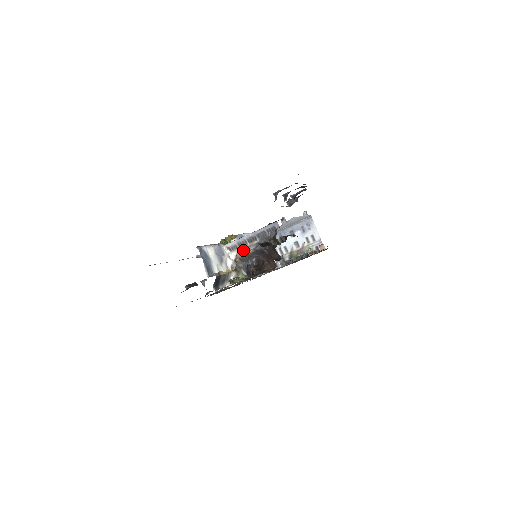
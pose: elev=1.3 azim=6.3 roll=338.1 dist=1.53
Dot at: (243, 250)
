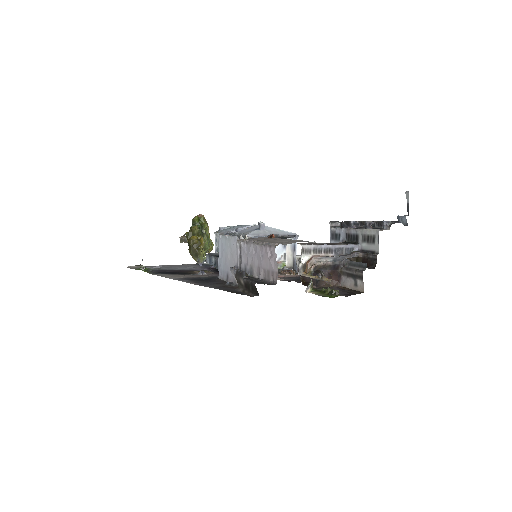
Dot at: (320, 258)
